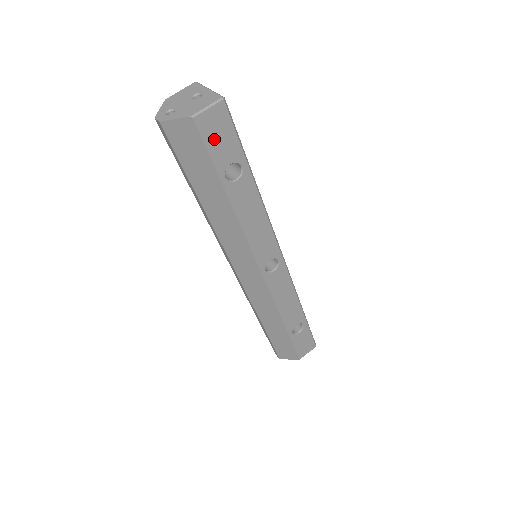
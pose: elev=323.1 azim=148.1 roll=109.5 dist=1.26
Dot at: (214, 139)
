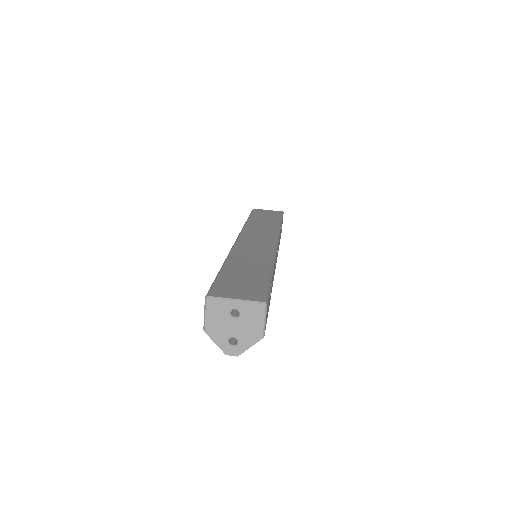
Dot at: (267, 314)
